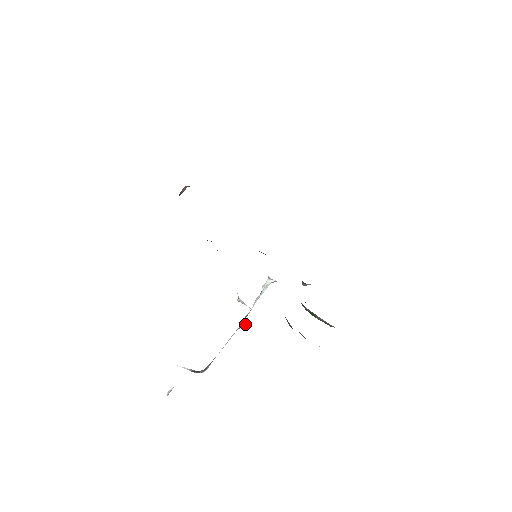
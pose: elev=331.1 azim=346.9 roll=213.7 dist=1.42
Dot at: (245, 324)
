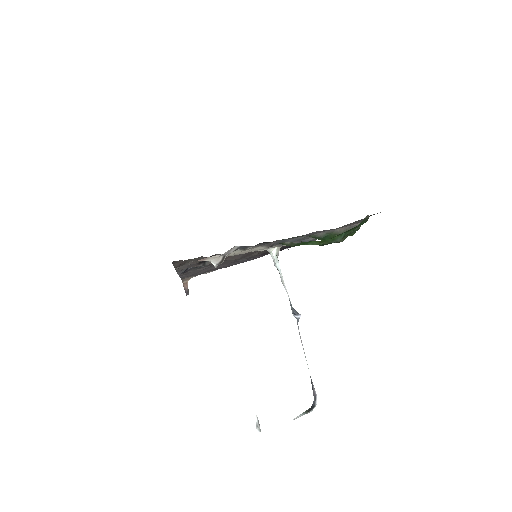
Dot at: (298, 314)
